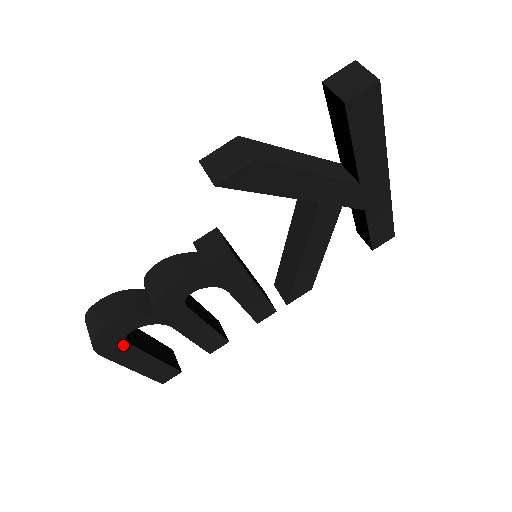
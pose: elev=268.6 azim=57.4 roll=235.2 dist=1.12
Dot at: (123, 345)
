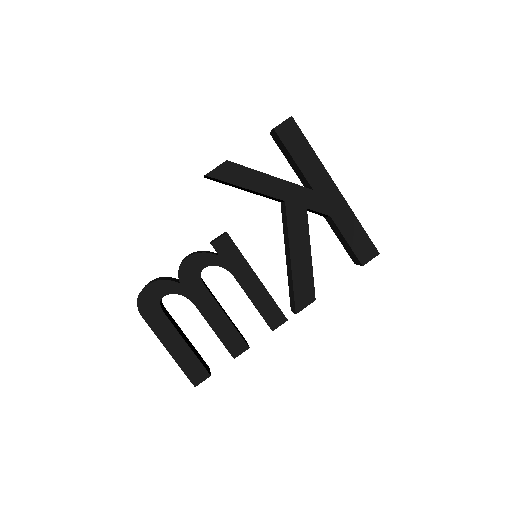
Dot at: (158, 311)
